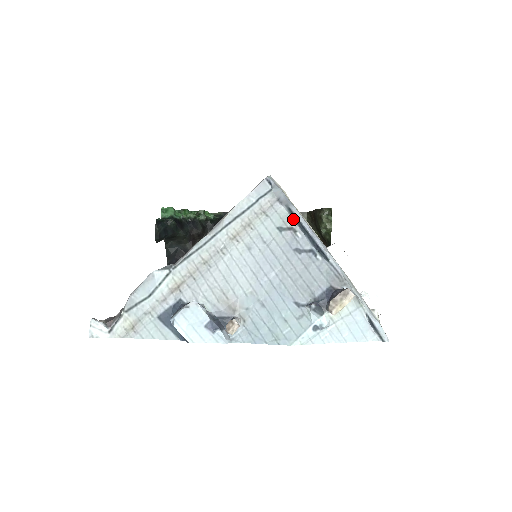
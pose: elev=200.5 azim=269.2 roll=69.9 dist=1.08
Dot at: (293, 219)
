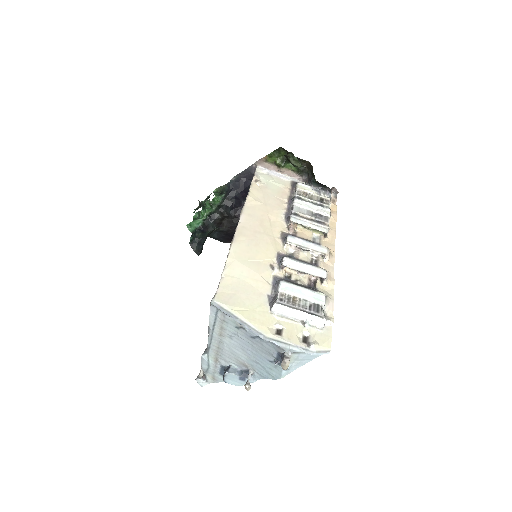
Dot at: (239, 323)
